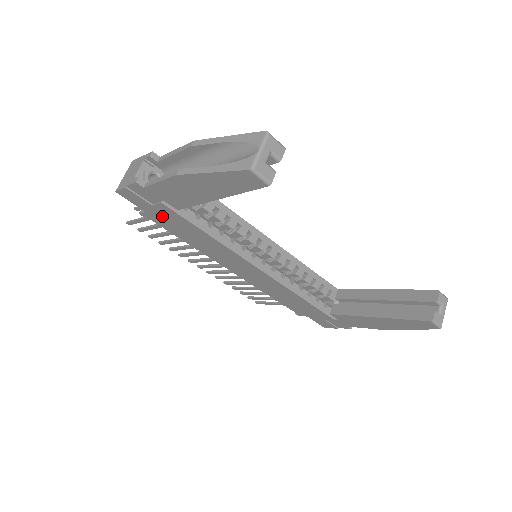
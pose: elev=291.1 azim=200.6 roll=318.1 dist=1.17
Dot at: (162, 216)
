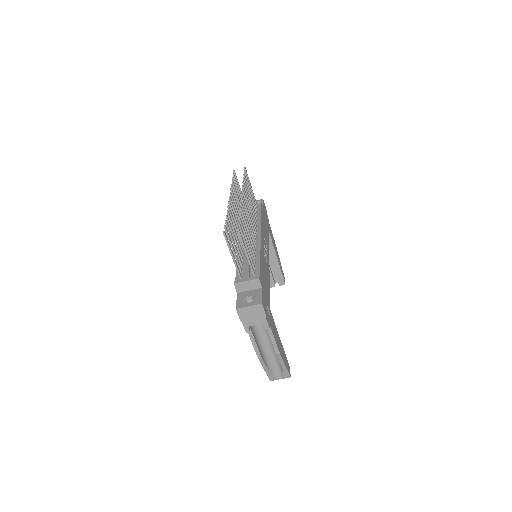
Dot at: occluded
